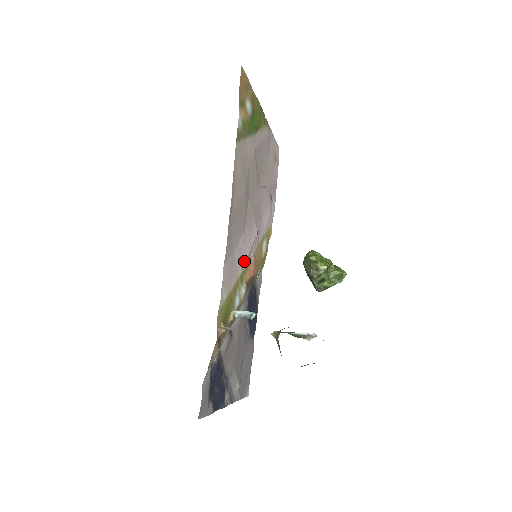
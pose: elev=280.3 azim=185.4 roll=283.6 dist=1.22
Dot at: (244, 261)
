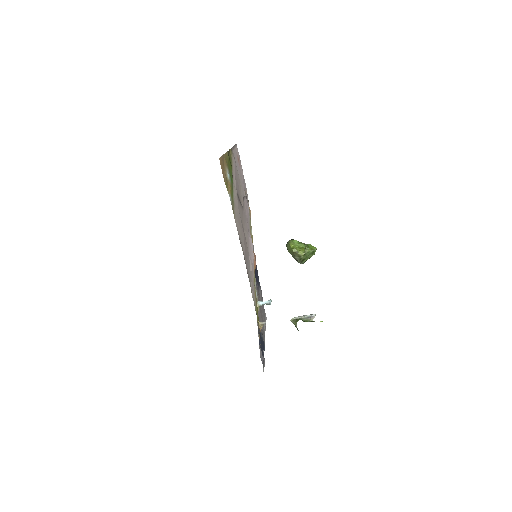
Dot at: (253, 270)
